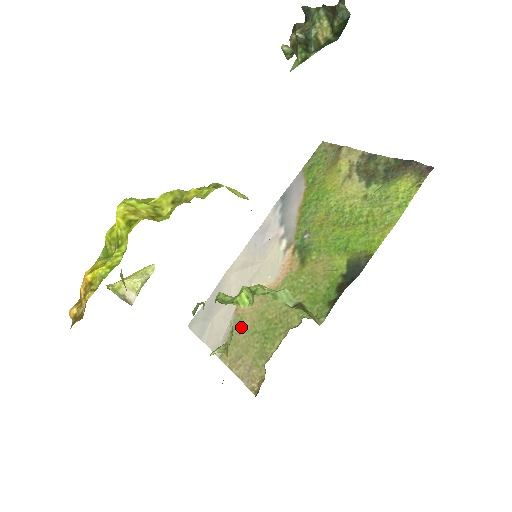
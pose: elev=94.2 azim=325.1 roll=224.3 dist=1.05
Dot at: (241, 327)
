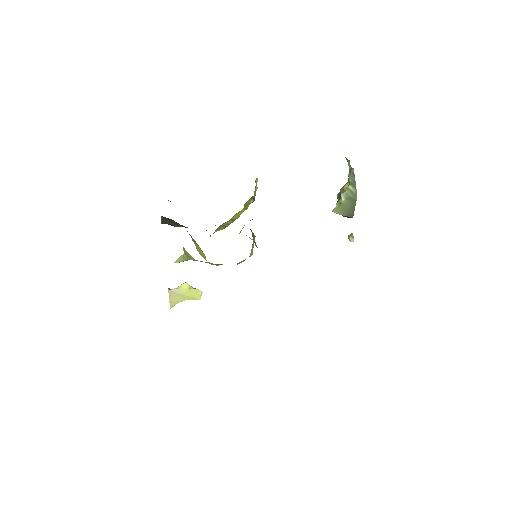
Dot at: occluded
